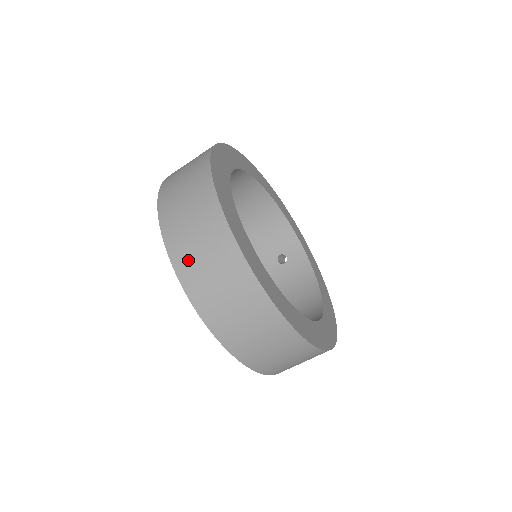
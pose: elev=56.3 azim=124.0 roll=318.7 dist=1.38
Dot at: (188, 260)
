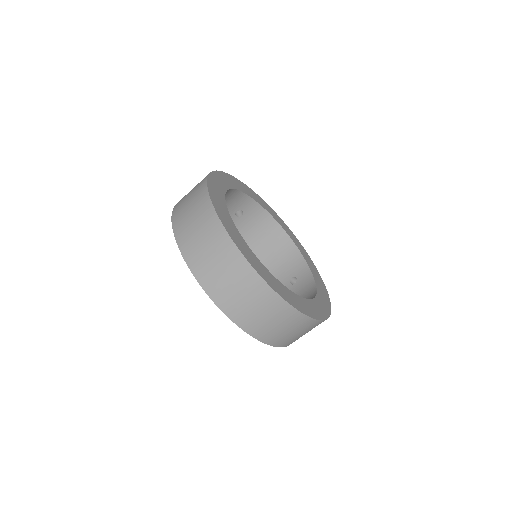
Dot at: (182, 222)
